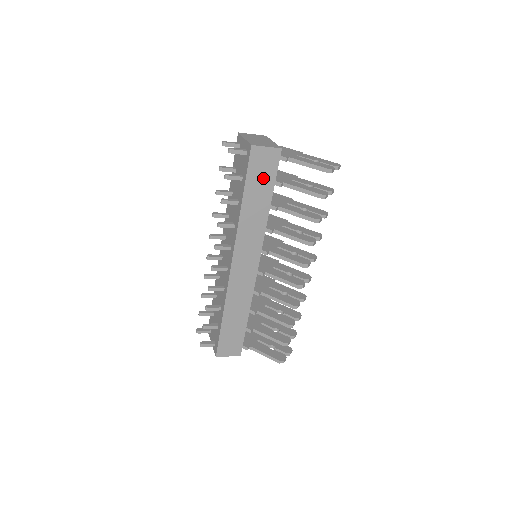
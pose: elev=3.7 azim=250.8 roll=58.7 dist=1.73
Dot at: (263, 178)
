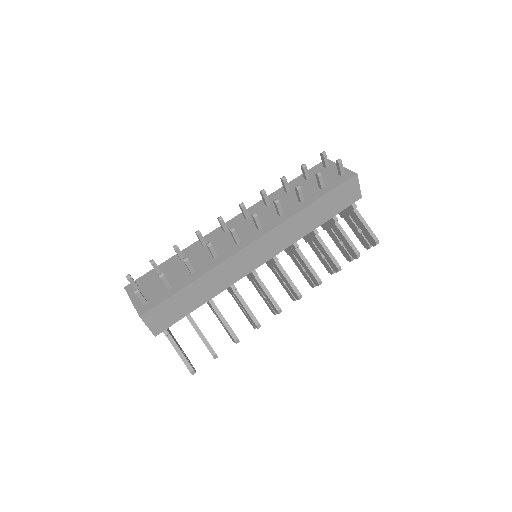
Dot at: (337, 203)
